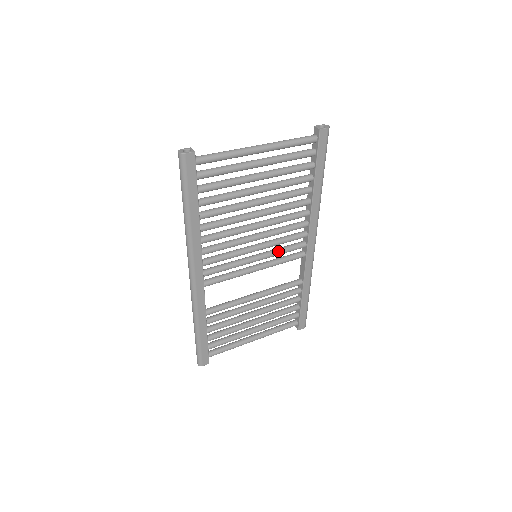
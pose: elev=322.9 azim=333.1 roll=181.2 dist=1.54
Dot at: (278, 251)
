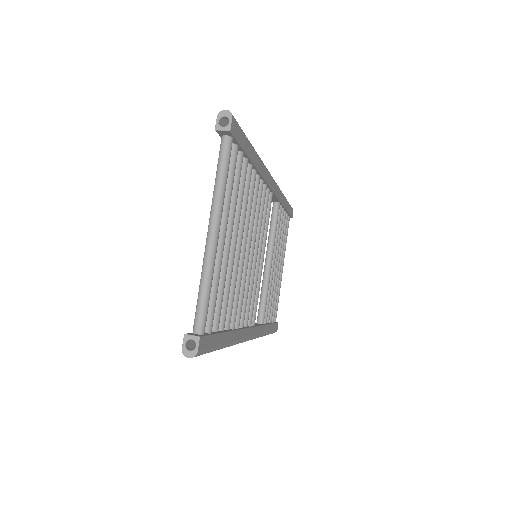
Dot at: (262, 228)
